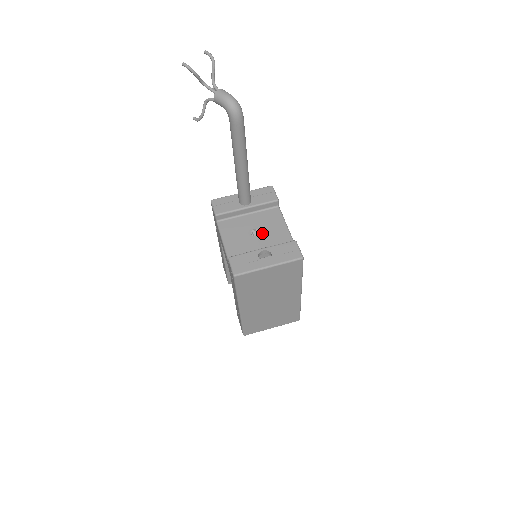
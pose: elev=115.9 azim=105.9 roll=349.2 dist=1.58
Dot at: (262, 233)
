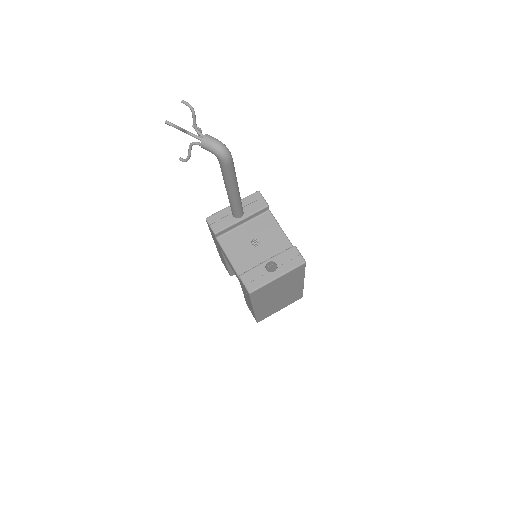
Dot at: (261, 242)
